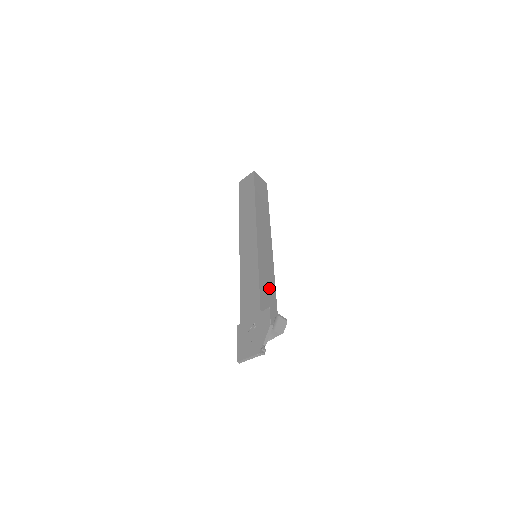
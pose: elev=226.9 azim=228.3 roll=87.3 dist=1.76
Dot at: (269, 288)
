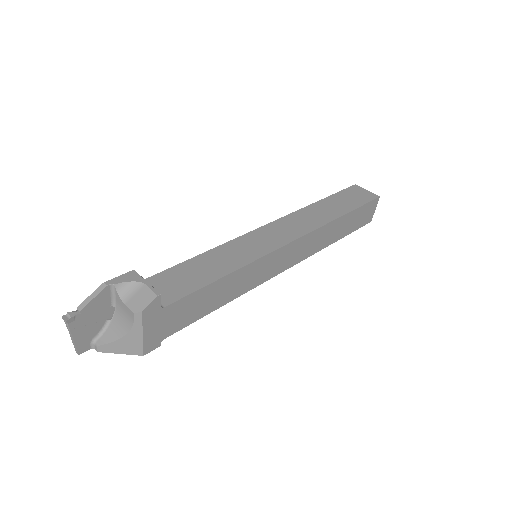
Dot at: (204, 272)
